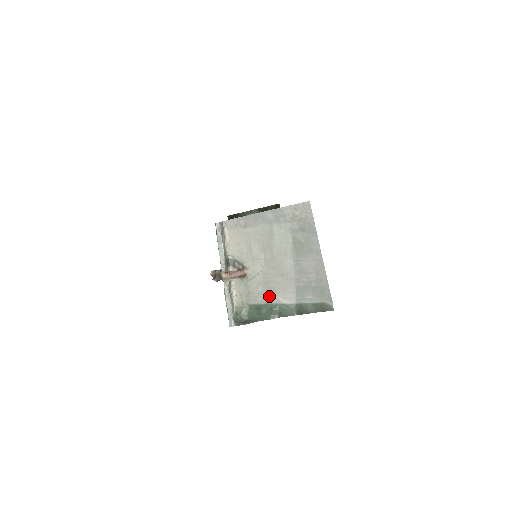
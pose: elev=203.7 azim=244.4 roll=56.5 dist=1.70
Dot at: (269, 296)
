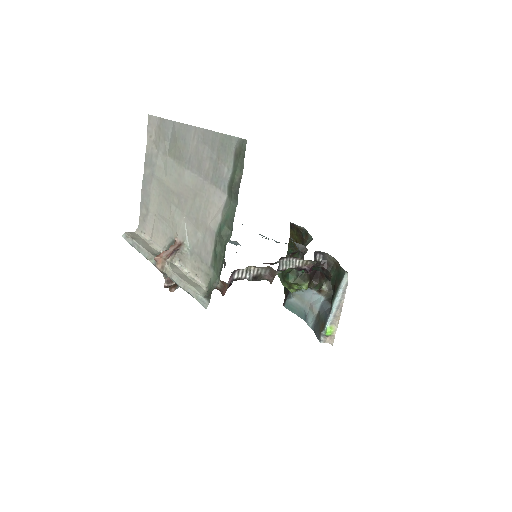
Dot at: (209, 230)
